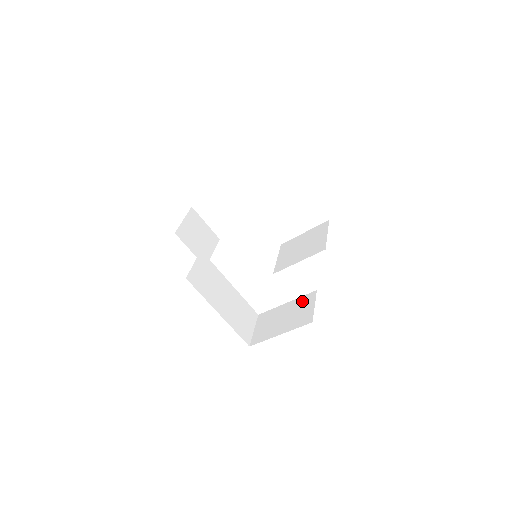
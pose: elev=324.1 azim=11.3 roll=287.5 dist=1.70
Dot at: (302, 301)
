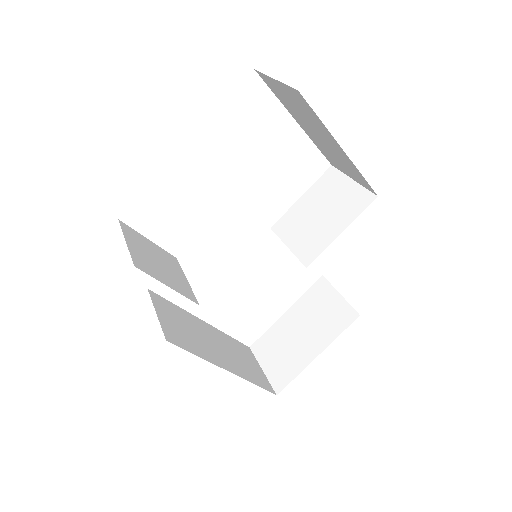
Dot at: (312, 298)
